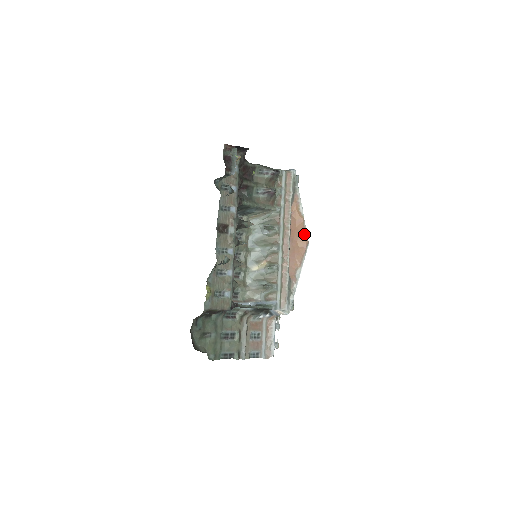
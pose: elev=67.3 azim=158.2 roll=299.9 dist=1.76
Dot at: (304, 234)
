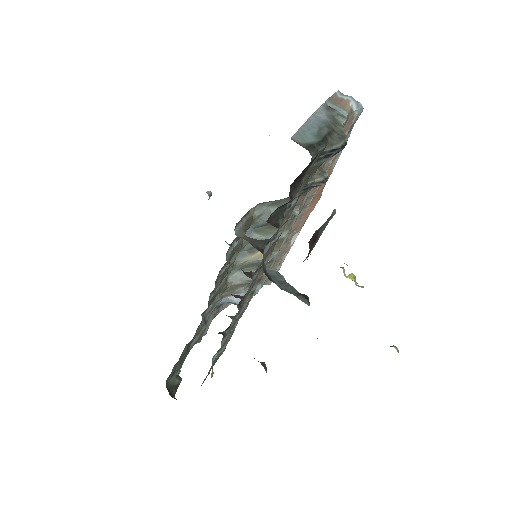
Dot at: (321, 191)
